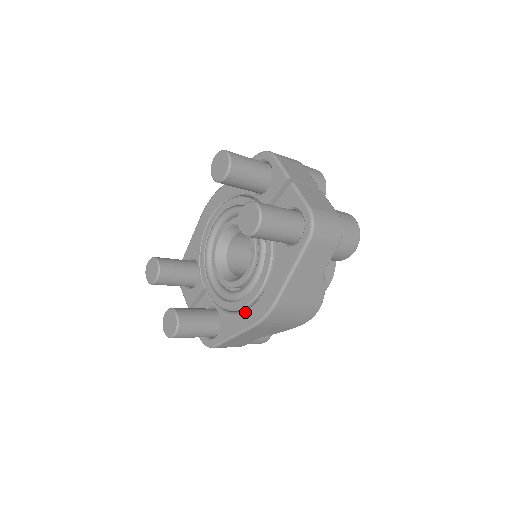
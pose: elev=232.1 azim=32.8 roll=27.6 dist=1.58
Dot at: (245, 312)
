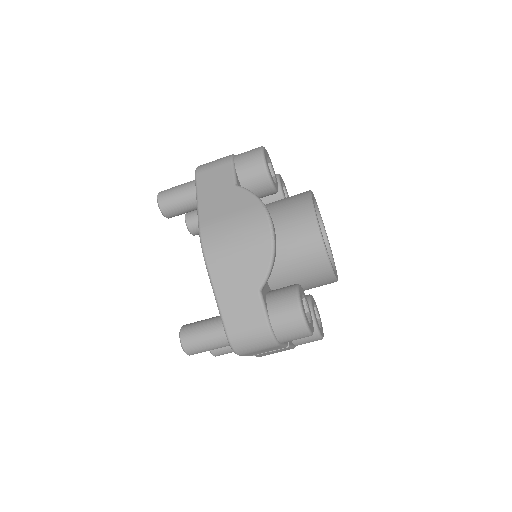
Dot at: occluded
